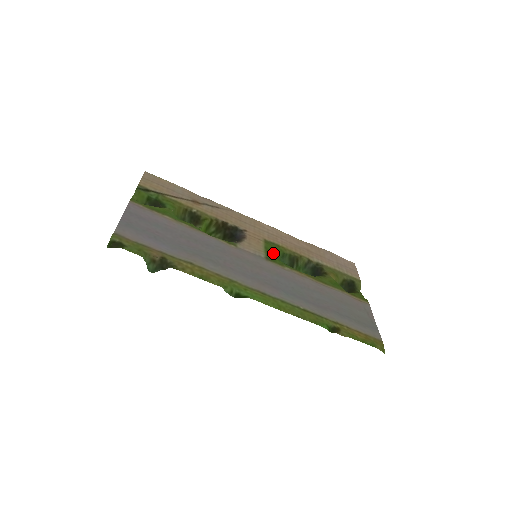
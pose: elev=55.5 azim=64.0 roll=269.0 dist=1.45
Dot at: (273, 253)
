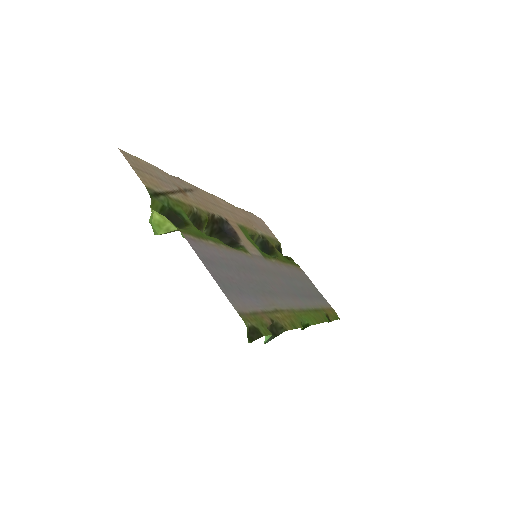
Dot at: occluded
